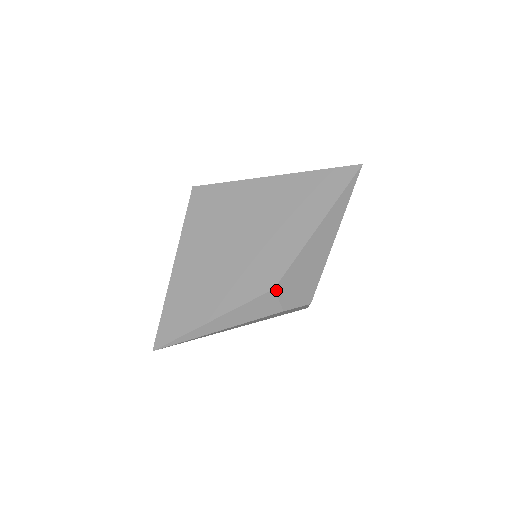
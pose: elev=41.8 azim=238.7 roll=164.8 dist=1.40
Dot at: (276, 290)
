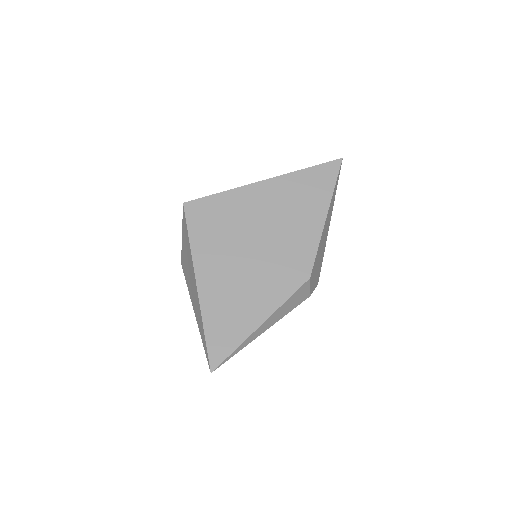
Dot at: (310, 279)
